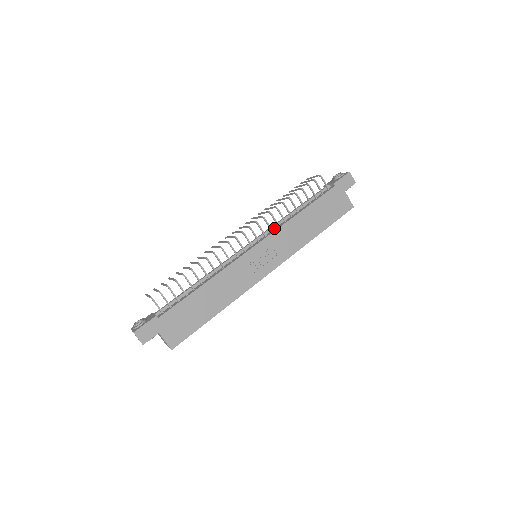
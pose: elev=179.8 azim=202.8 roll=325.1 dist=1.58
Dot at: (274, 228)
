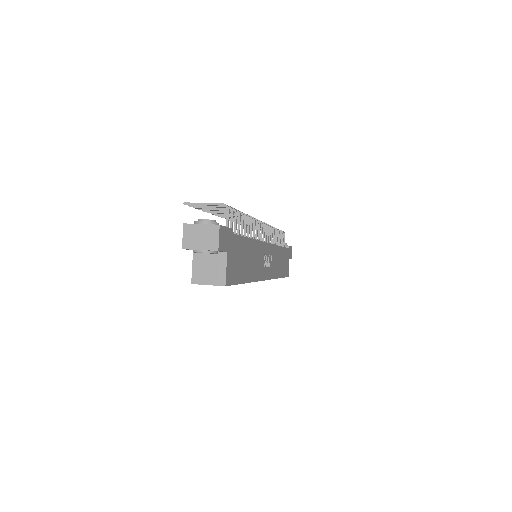
Dot at: occluded
